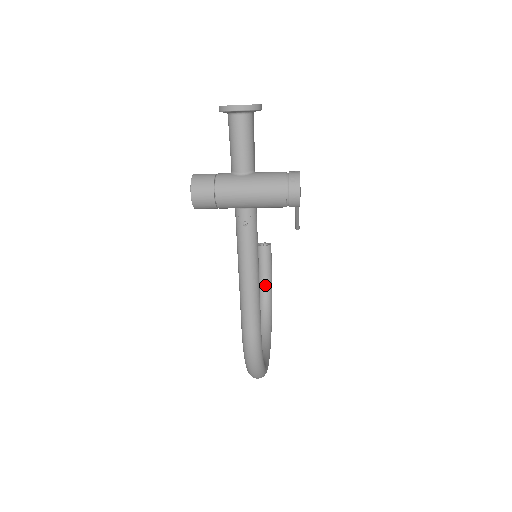
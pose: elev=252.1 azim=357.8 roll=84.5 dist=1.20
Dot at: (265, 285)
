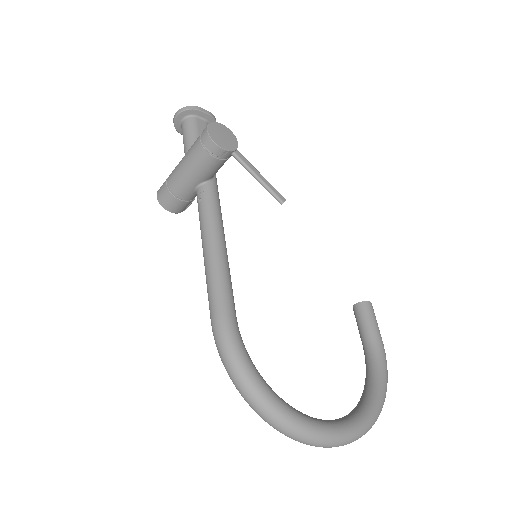
Dot at: (369, 355)
